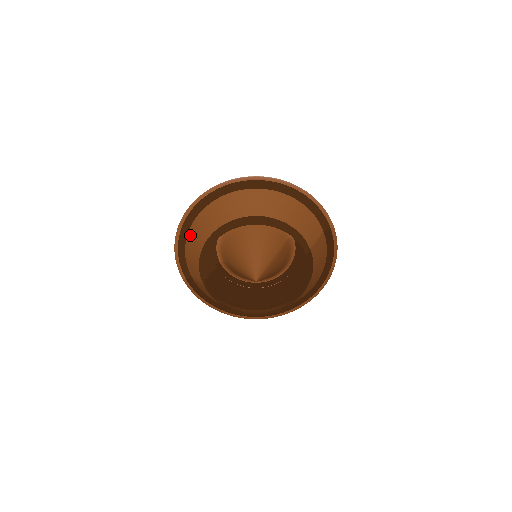
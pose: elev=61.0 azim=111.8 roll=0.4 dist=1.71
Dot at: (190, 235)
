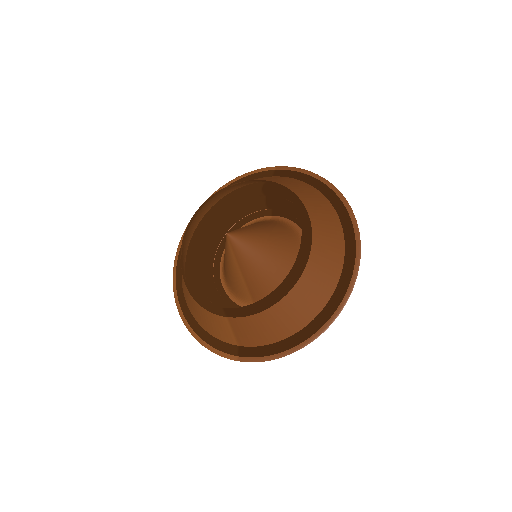
Dot at: (191, 311)
